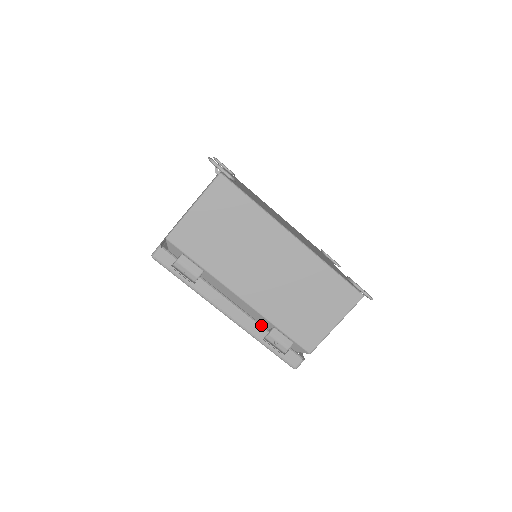
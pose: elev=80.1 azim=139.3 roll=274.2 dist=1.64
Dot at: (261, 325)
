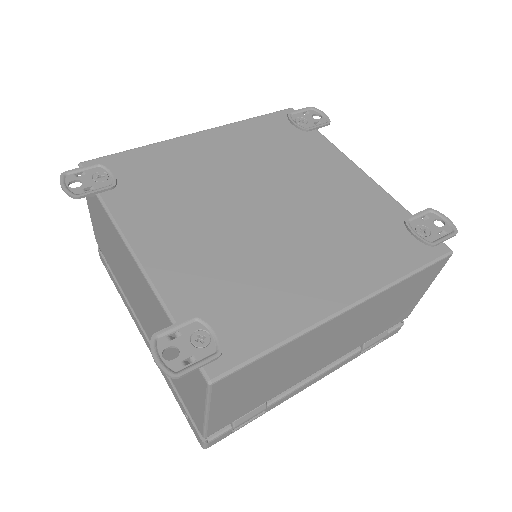
Dot at: (350, 354)
